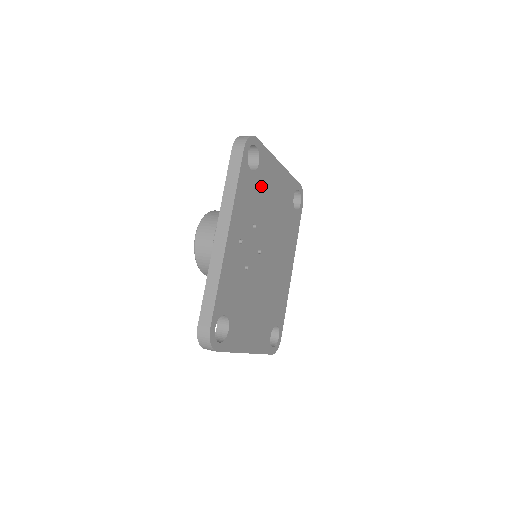
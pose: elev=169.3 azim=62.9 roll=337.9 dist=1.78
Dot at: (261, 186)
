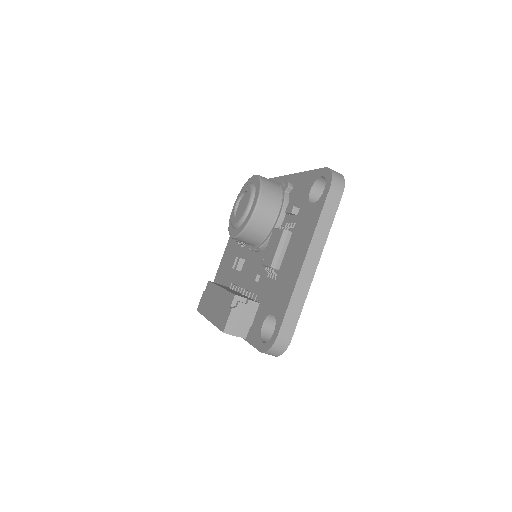
Dot at: occluded
